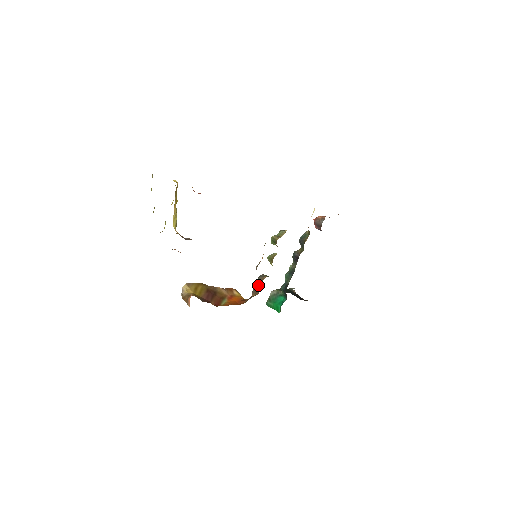
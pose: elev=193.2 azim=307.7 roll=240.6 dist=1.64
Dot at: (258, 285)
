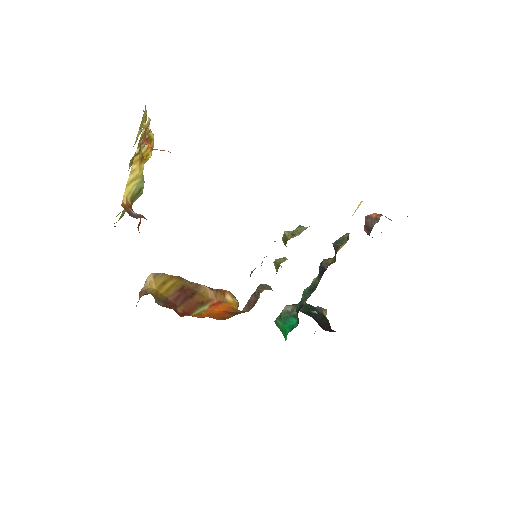
Dot at: (254, 297)
